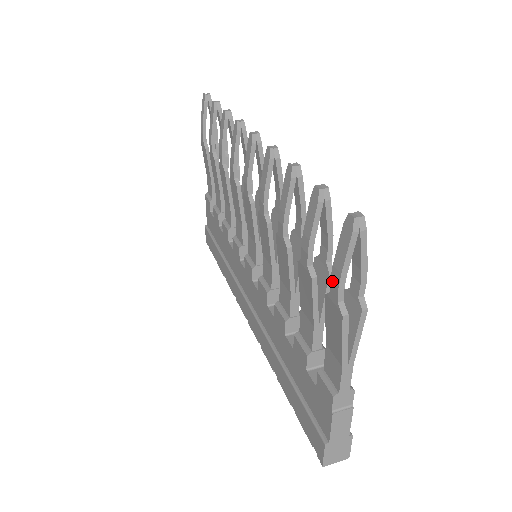
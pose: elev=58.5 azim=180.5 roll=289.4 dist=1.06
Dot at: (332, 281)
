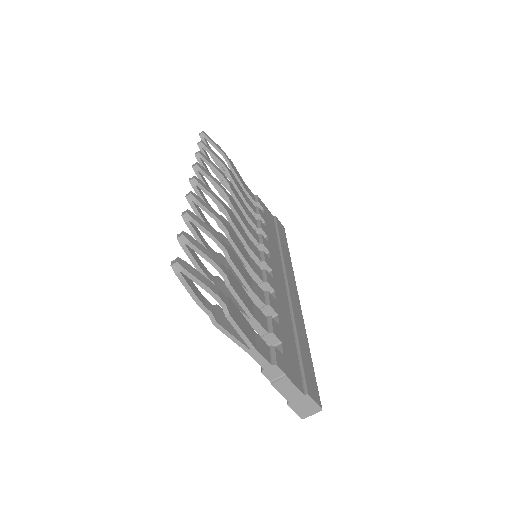
Dot at: occluded
